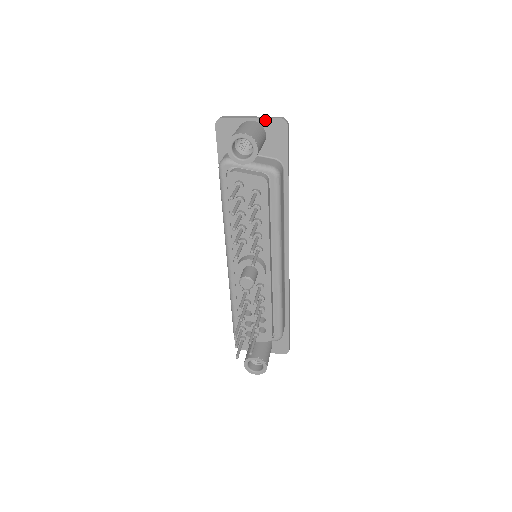
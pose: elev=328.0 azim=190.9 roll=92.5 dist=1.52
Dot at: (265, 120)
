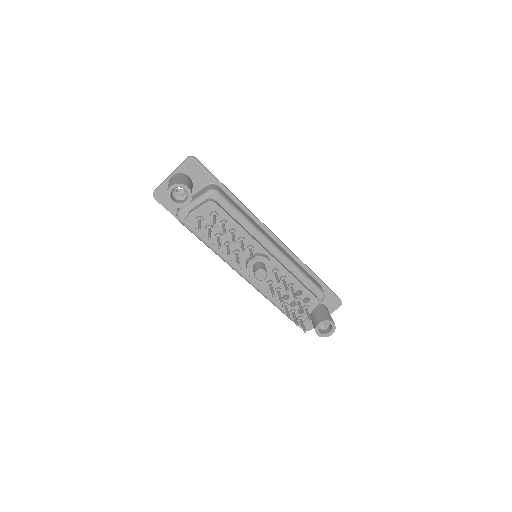
Dot at: (179, 168)
